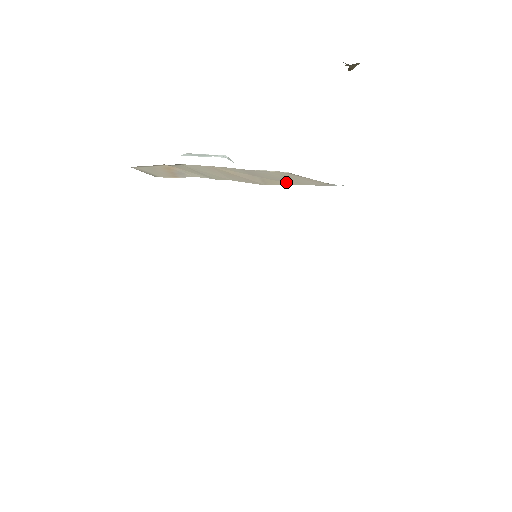
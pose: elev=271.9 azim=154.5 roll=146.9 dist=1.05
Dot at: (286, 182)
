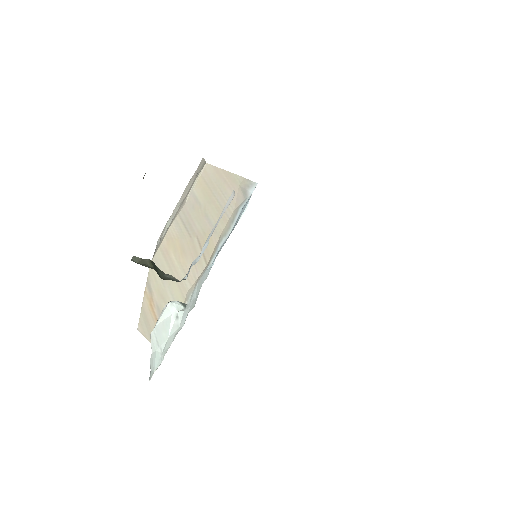
Dot at: (215, 231)
